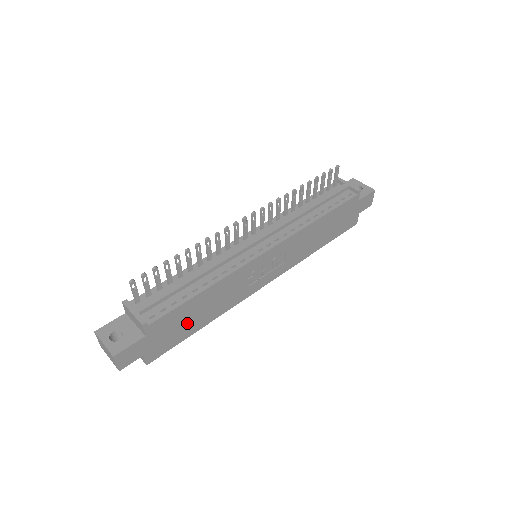
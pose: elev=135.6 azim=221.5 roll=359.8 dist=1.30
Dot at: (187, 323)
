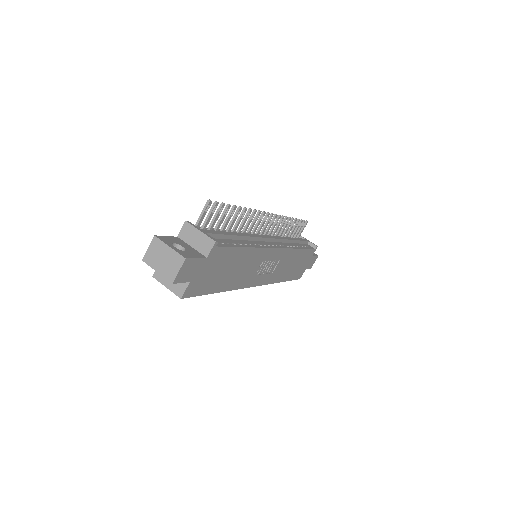
Dot at: (221, 274)
